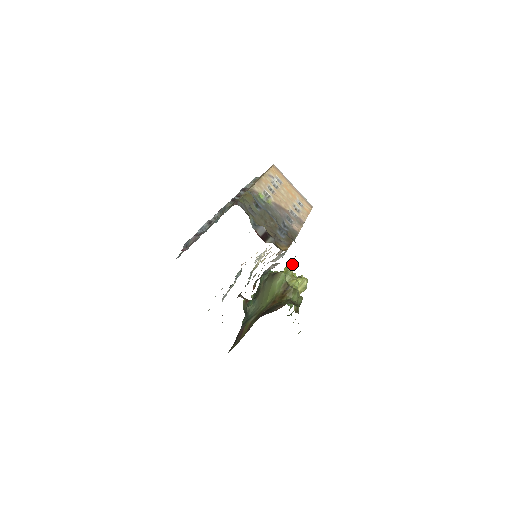
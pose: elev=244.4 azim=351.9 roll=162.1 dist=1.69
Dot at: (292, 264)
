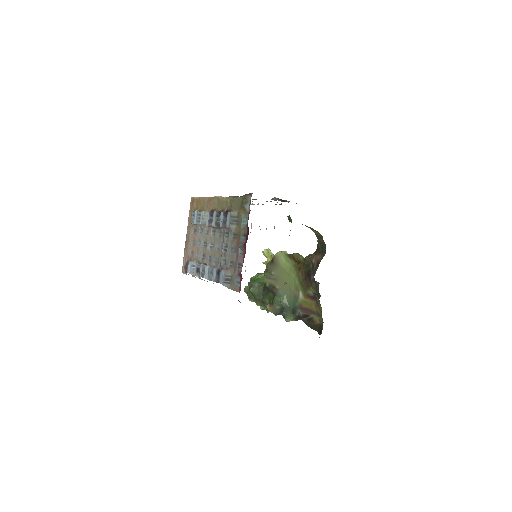
Dot at: (268, 250)
